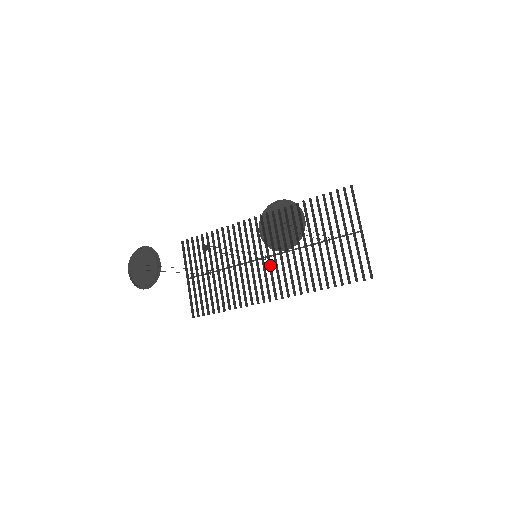
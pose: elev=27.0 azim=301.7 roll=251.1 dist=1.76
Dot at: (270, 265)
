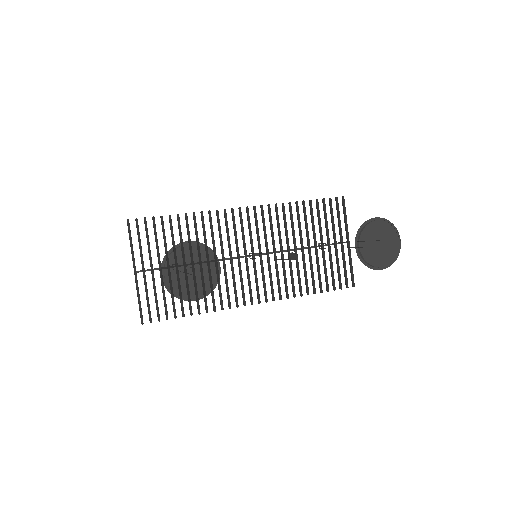
Dot at: occluded
